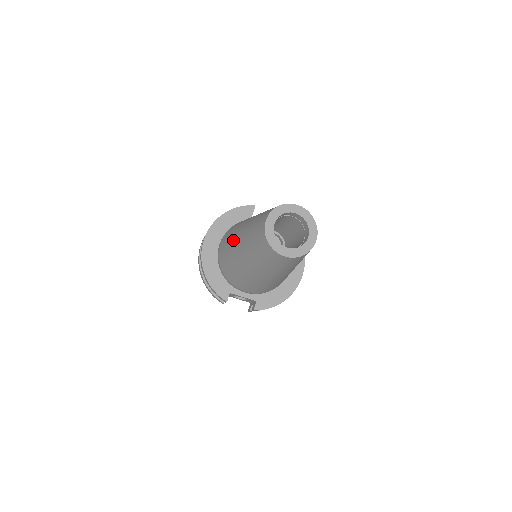
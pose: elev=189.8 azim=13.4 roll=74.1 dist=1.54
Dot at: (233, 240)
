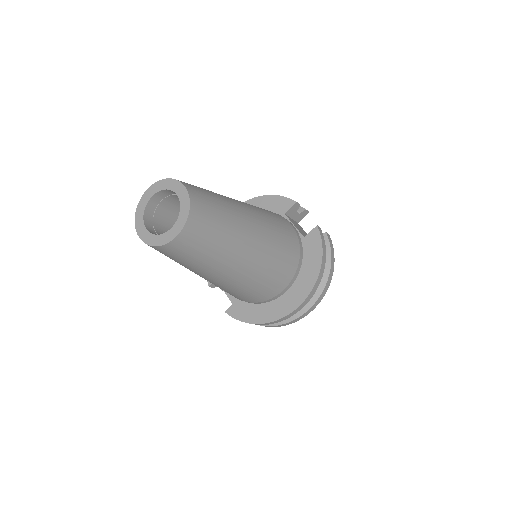
Dot at: occluded
